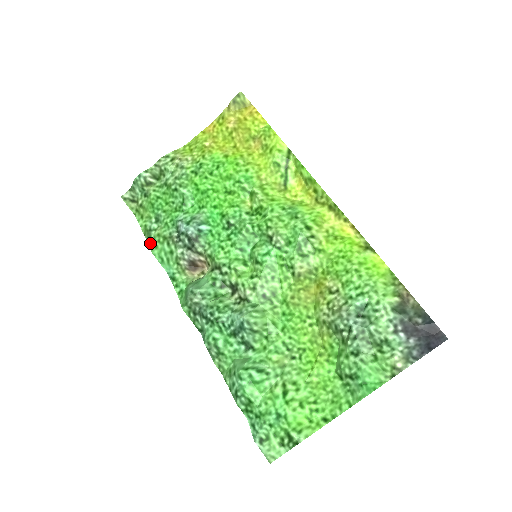
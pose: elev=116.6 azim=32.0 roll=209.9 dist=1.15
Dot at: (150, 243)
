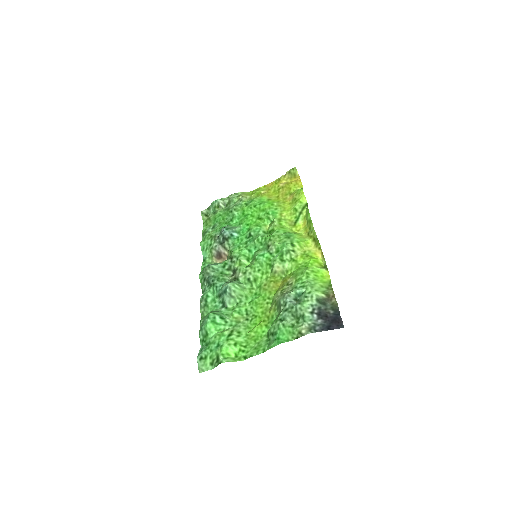
Dot at: (202, 239)
